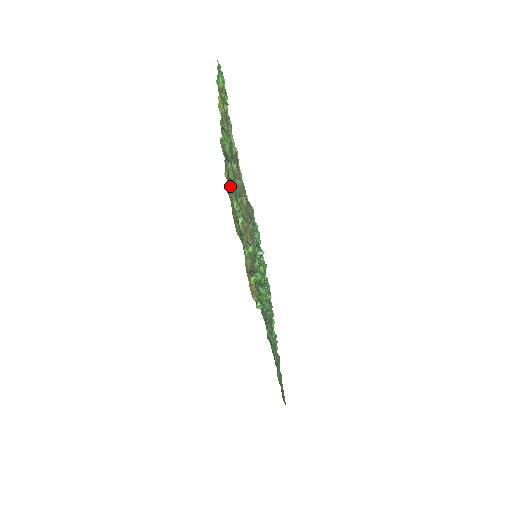
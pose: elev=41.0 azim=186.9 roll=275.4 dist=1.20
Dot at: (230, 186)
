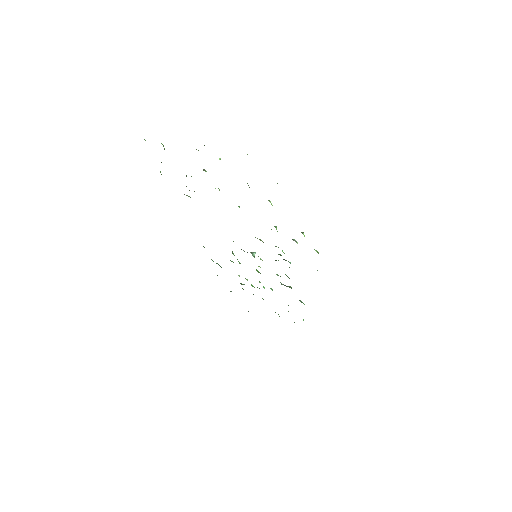
Dot at: occluded
